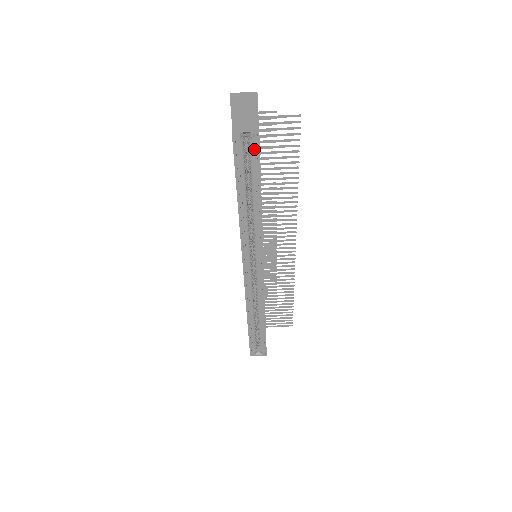
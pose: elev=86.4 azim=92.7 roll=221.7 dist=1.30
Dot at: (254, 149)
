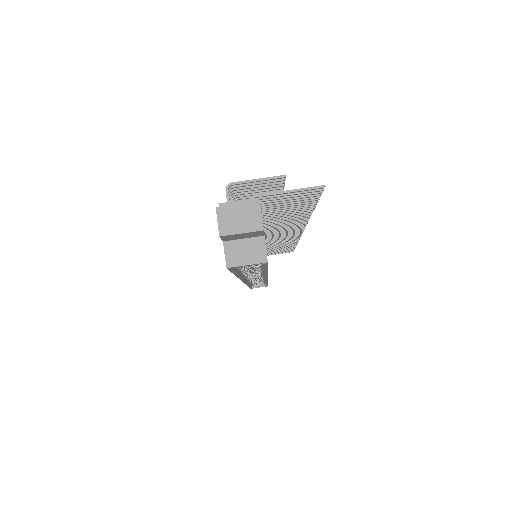
Dot at: occluded
